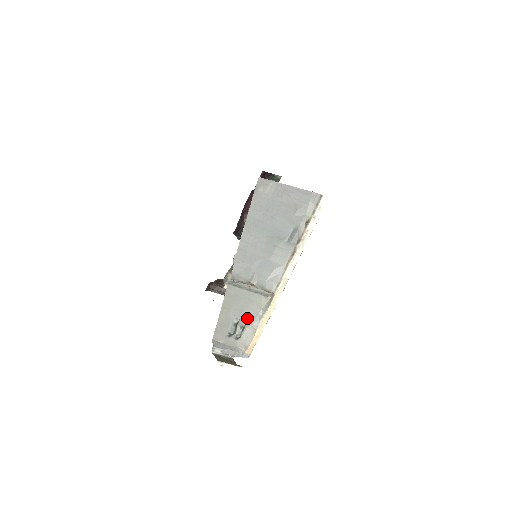
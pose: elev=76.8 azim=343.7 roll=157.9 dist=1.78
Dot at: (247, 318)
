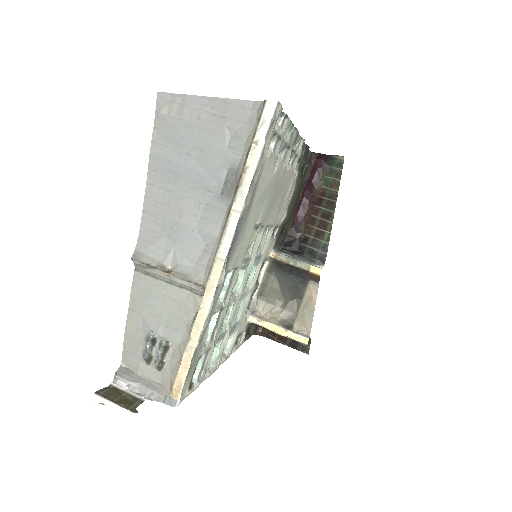
Dot at: (170, 332)
